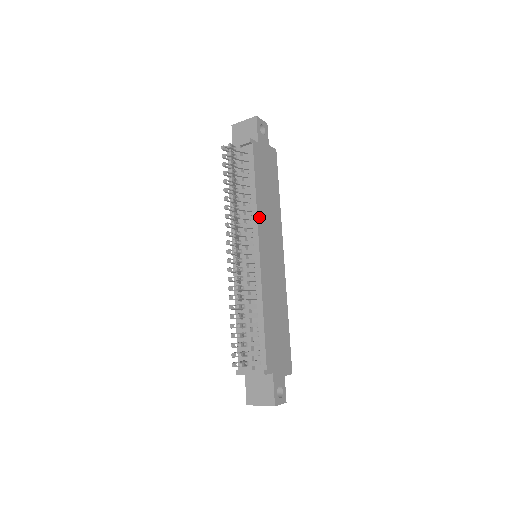
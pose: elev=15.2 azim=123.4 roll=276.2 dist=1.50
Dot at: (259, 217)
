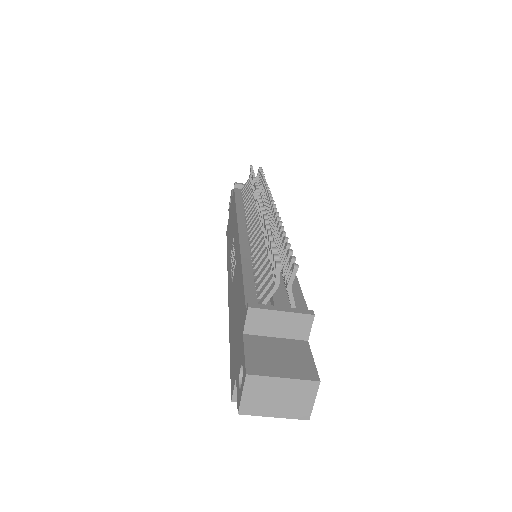
Dot at: occluded
